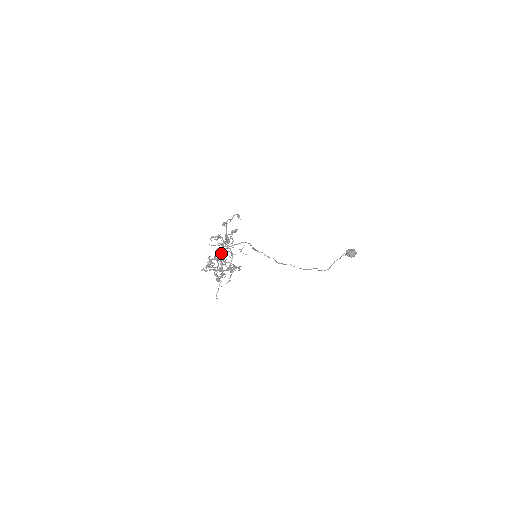
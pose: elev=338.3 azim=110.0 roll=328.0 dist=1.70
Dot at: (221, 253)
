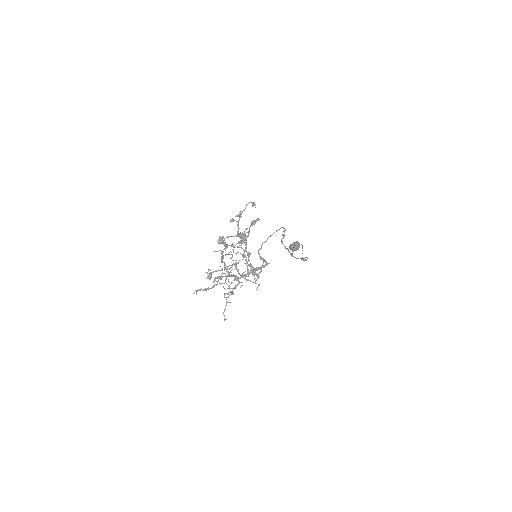
Dot at: (261, 246)
